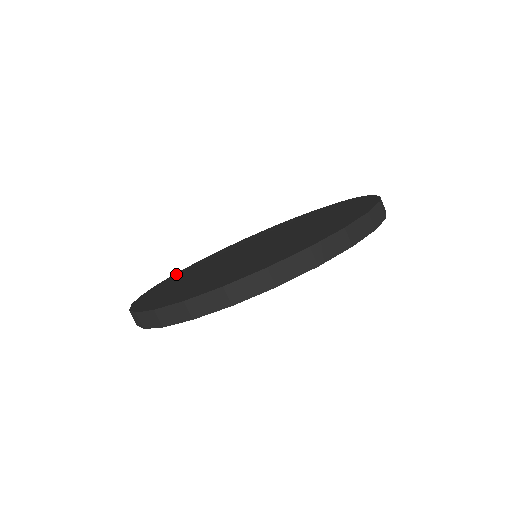
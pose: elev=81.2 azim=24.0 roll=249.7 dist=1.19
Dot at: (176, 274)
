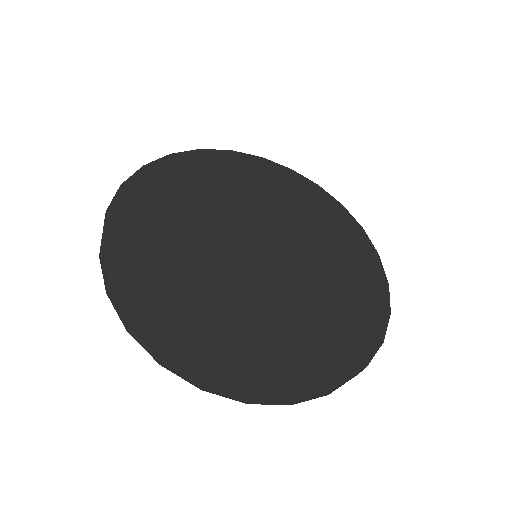
Dot at: (225, 156)
